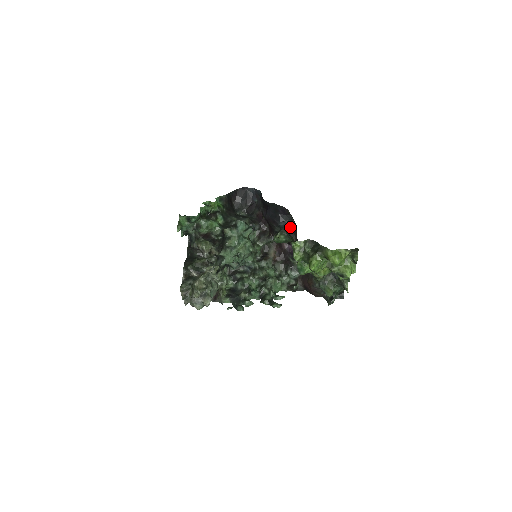
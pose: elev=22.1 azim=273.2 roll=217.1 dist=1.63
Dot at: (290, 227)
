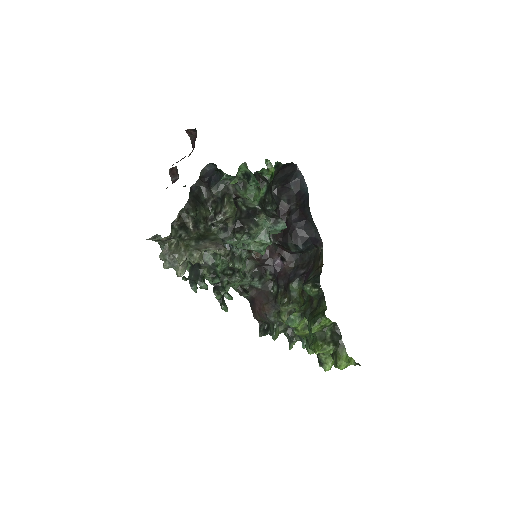
Dot at: (301, 252)
